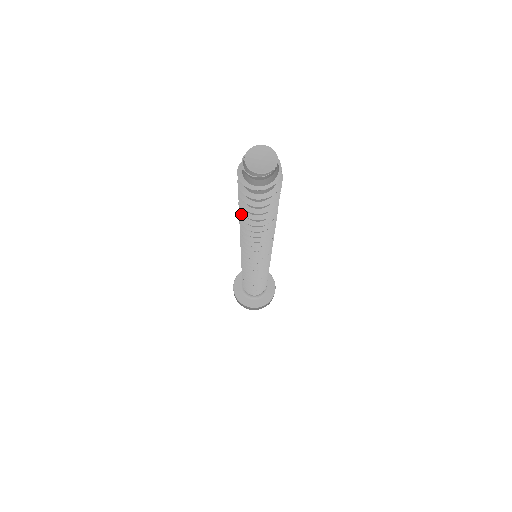
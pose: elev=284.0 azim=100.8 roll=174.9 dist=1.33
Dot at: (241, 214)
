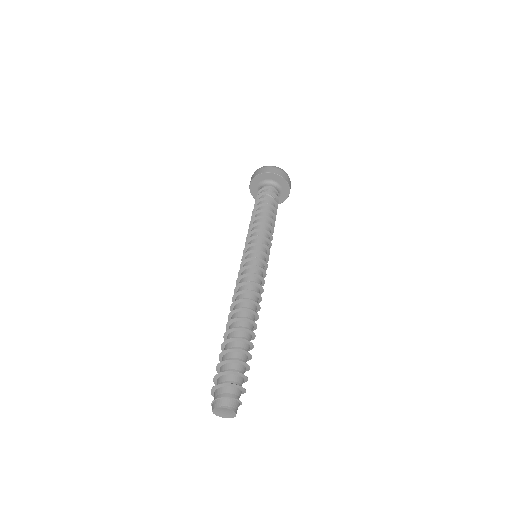
Dot at: occluded
